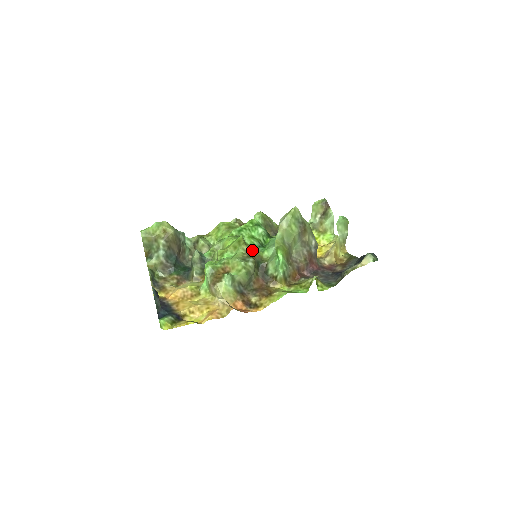
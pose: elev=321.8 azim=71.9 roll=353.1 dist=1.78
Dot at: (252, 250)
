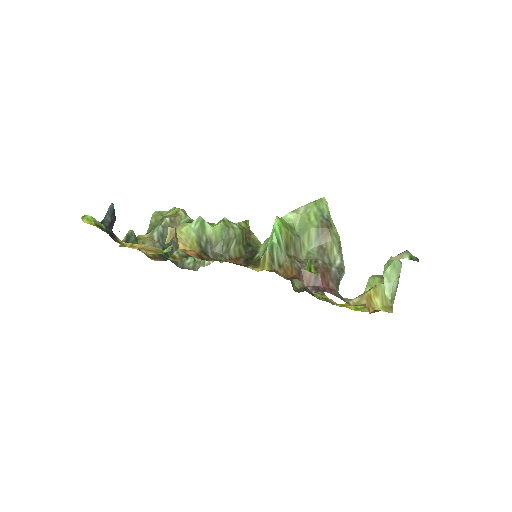
Dot at: (251, 233)
